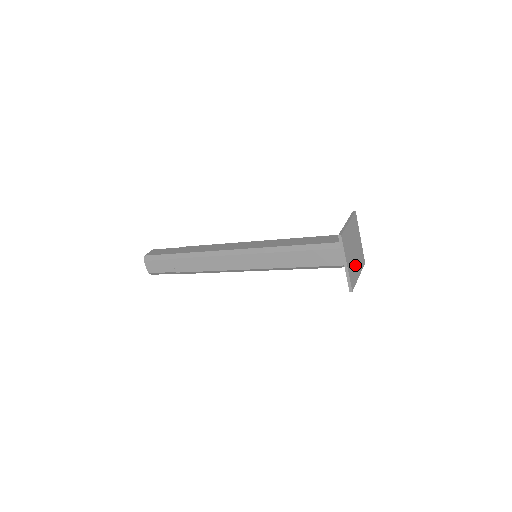
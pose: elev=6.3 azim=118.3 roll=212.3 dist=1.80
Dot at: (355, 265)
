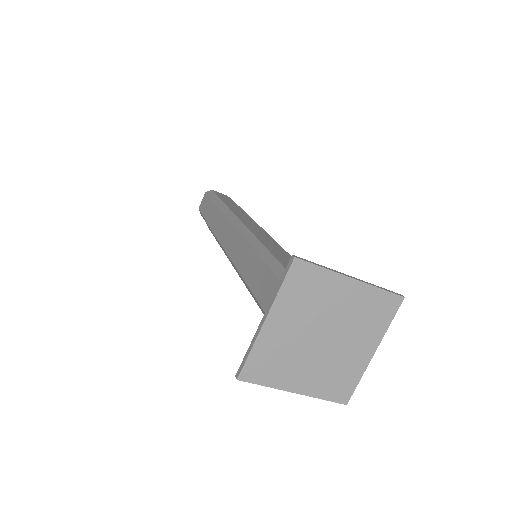
Dot at: (343, 354)
